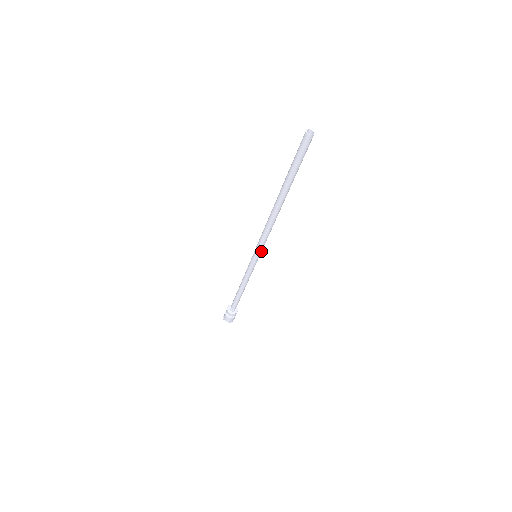
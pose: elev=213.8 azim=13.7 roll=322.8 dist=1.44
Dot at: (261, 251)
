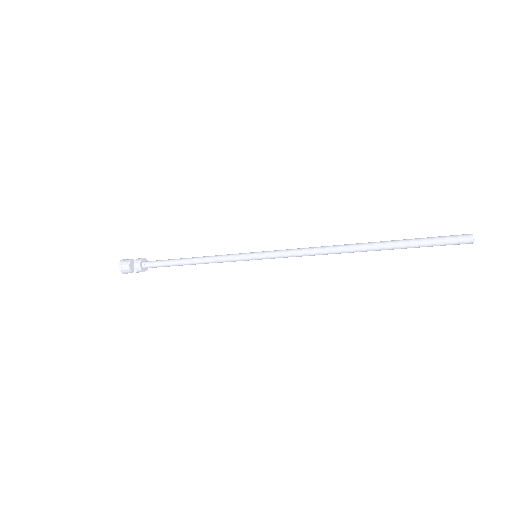
Dot at: (269, 258)
